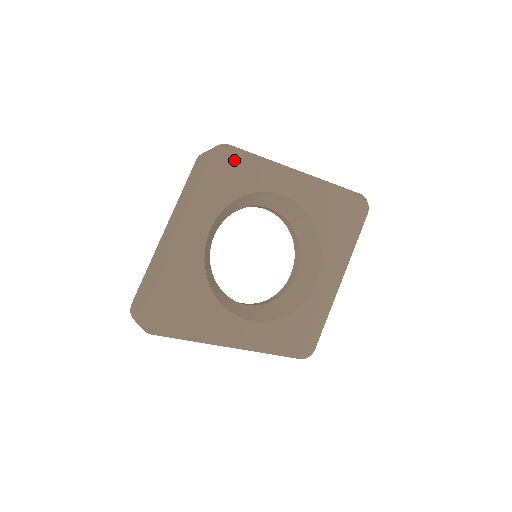
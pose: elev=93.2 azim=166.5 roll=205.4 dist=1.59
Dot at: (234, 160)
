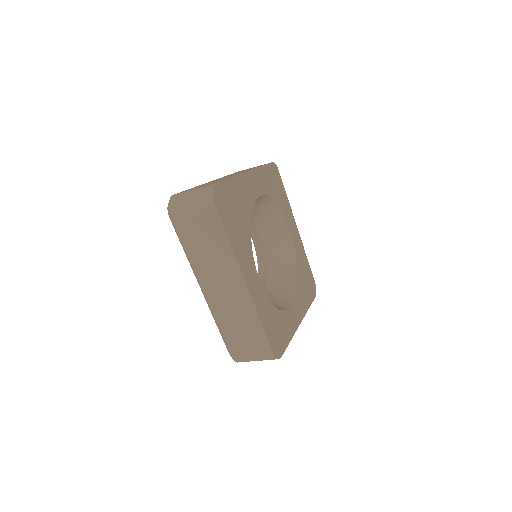
Dot at: (278, 180)
